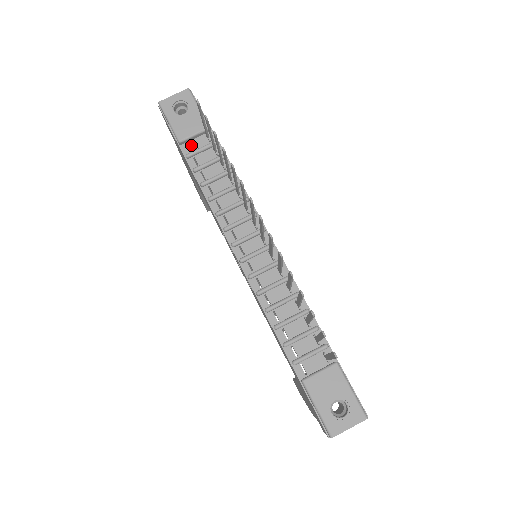
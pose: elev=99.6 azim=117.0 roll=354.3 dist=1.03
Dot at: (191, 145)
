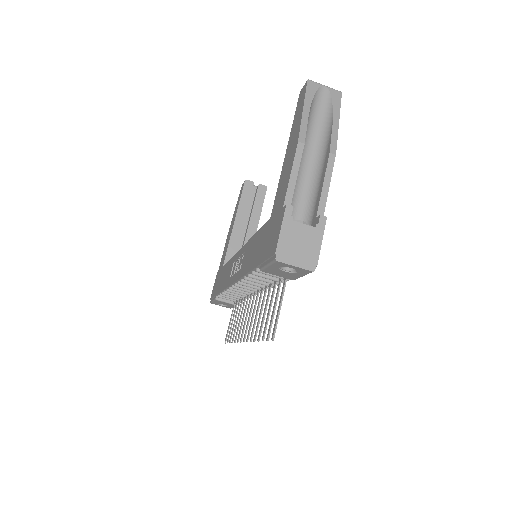
Dot at: occluded
